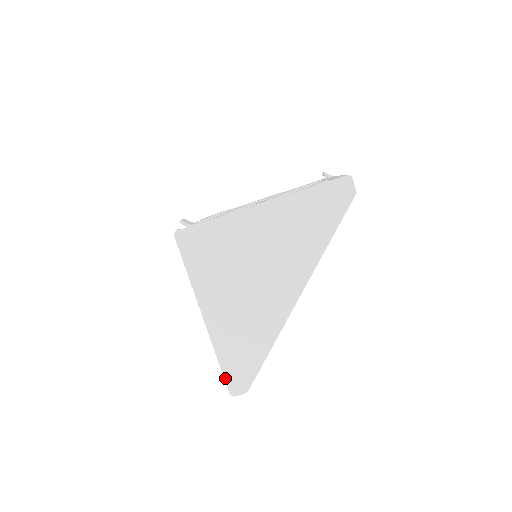
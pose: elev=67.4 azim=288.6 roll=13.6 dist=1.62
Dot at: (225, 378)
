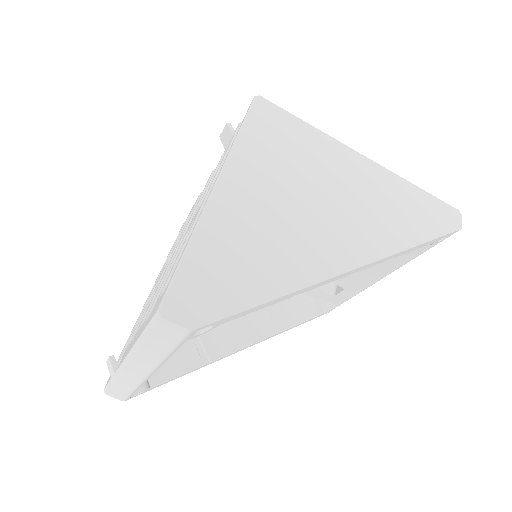
Dot at: (175, 278)
